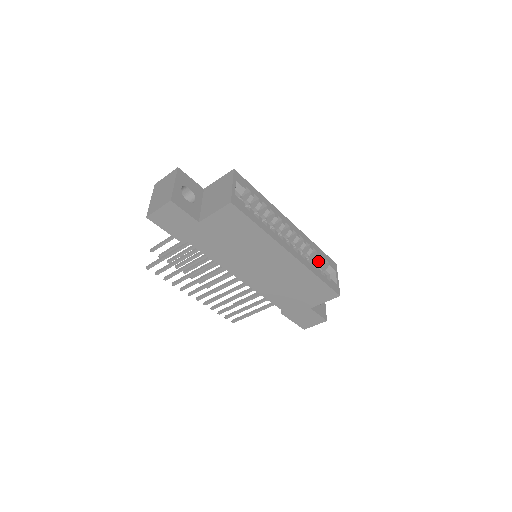
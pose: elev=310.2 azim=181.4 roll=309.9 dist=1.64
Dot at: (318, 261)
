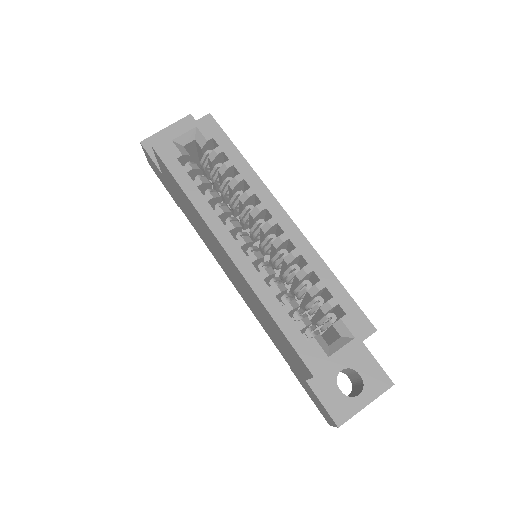
Dot at: occluded
